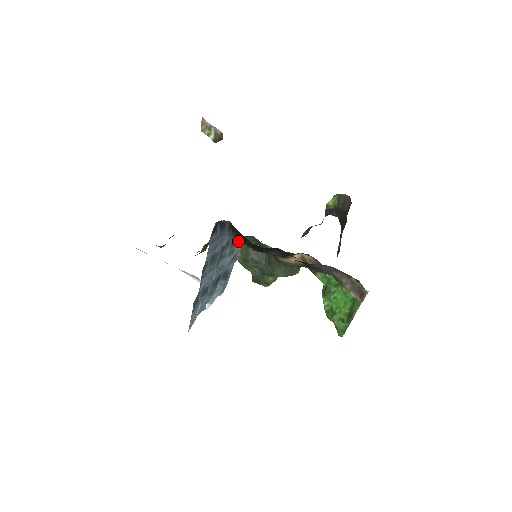
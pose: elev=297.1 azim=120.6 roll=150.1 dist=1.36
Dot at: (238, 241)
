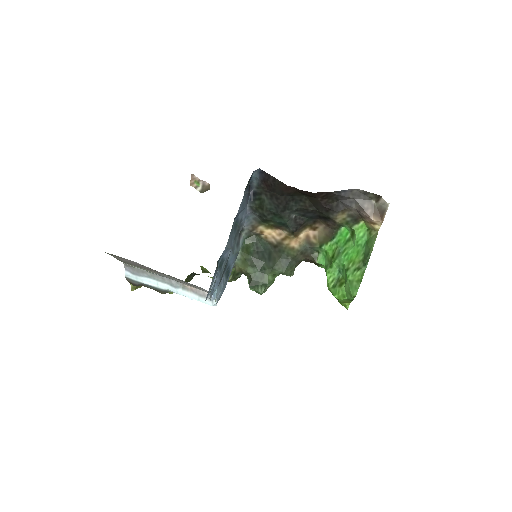
Dot at: (241, 239)
